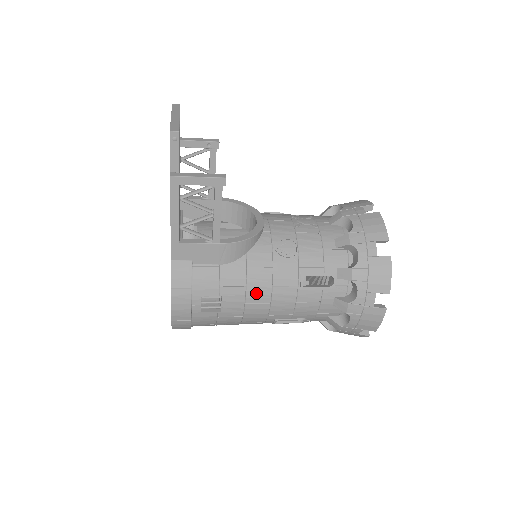
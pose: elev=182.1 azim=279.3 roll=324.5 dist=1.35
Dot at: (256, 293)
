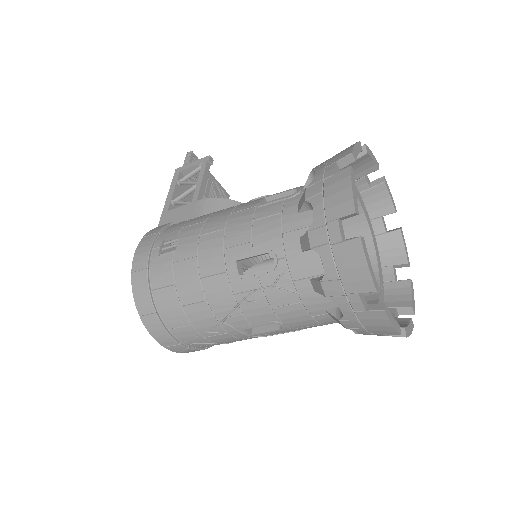
Dot at: (213, 223)
